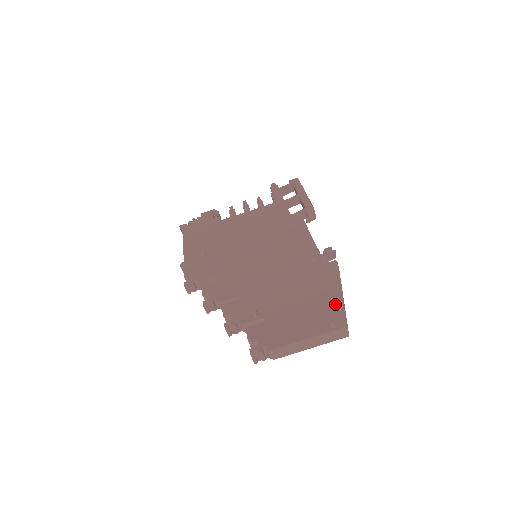
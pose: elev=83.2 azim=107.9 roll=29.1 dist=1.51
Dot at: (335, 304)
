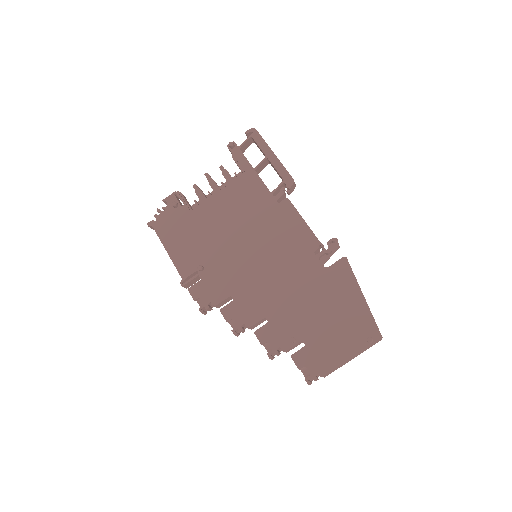
Dot at: (363, 314)
